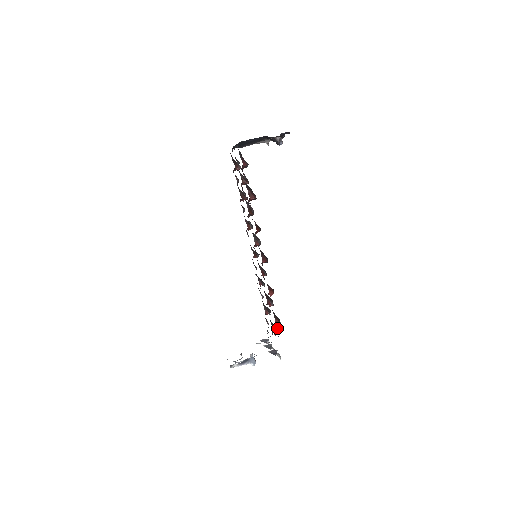
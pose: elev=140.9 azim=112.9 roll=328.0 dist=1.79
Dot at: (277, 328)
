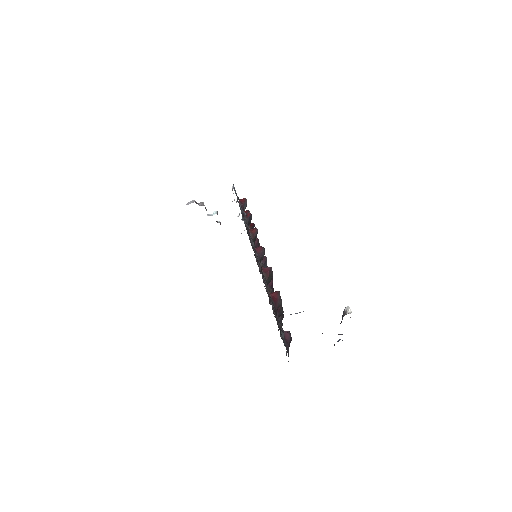
Dot at: occluded
